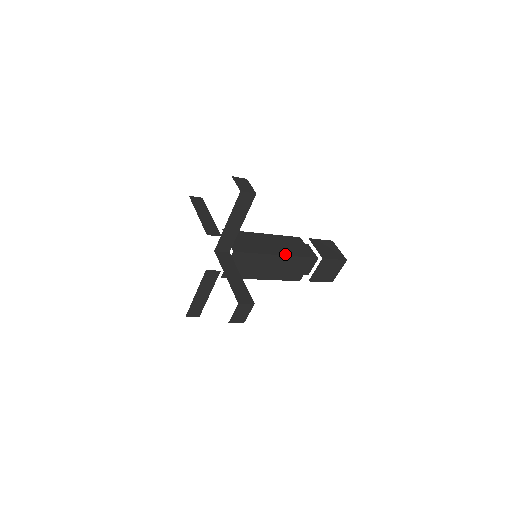
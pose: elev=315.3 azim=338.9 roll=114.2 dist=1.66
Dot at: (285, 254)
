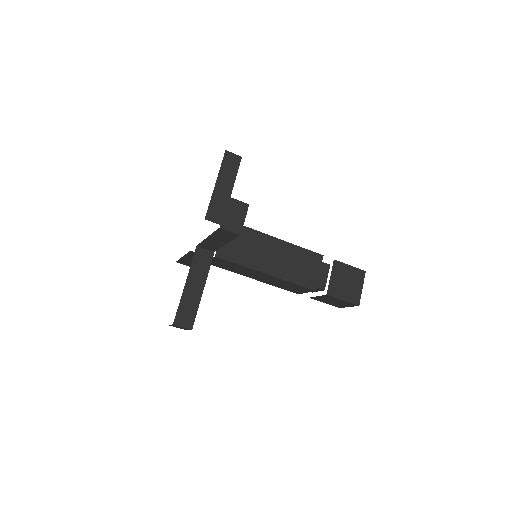
Dot at: (287, 243)
